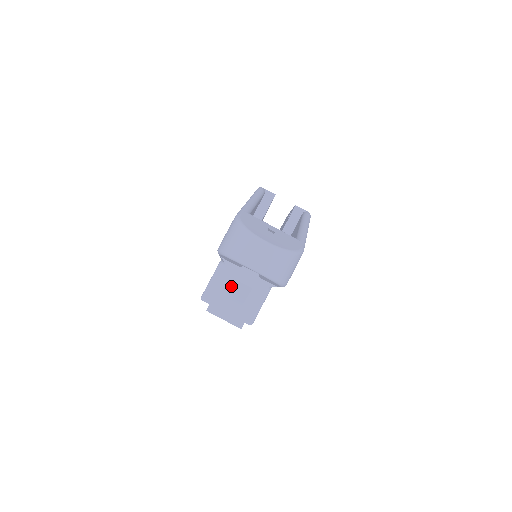
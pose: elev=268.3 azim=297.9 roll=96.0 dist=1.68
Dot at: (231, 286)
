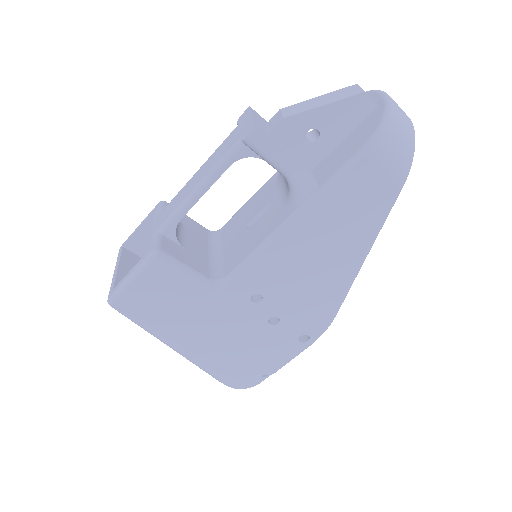
Dot at: (336, 90)
